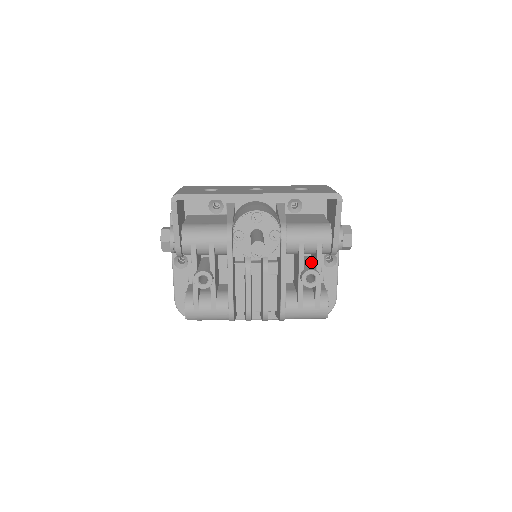
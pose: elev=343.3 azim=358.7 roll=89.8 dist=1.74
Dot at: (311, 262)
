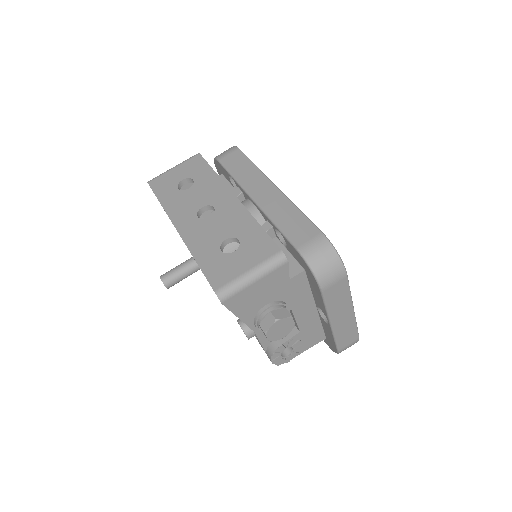
Dot at: occluded
